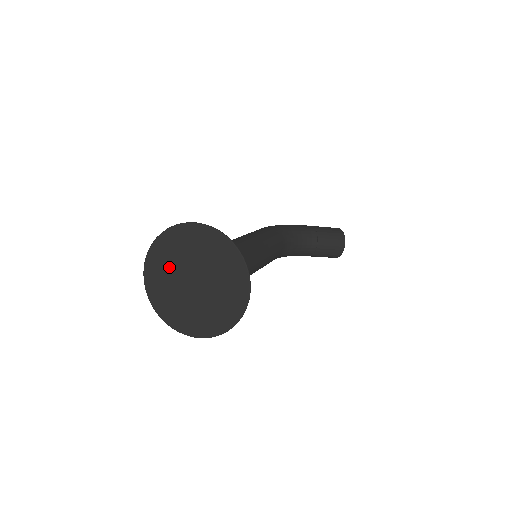
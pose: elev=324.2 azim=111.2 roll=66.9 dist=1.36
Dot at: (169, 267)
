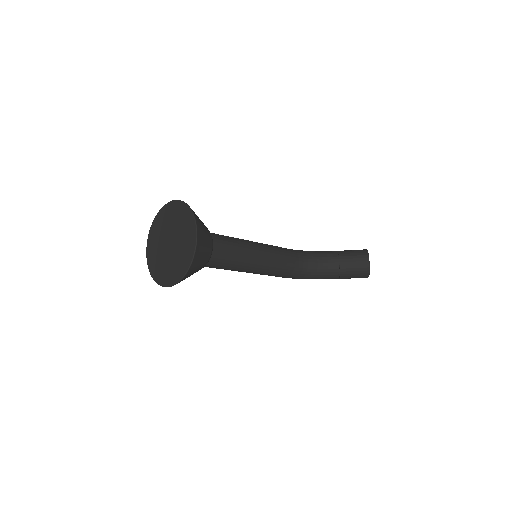
Dot at: (157, 241)
